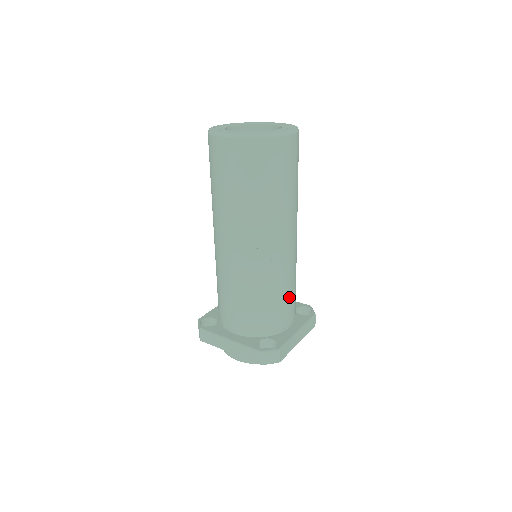
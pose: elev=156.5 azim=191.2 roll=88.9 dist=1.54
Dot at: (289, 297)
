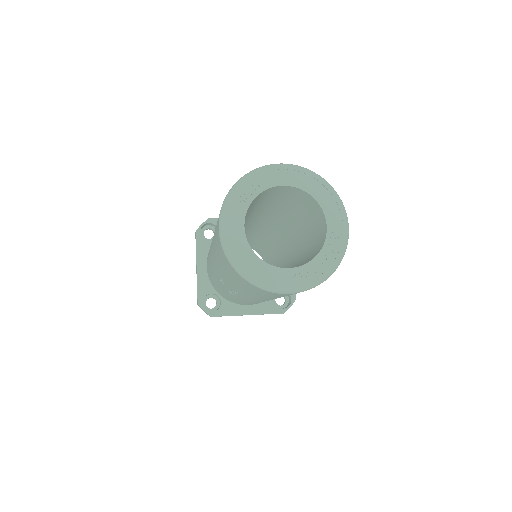
Dot at: occluded
